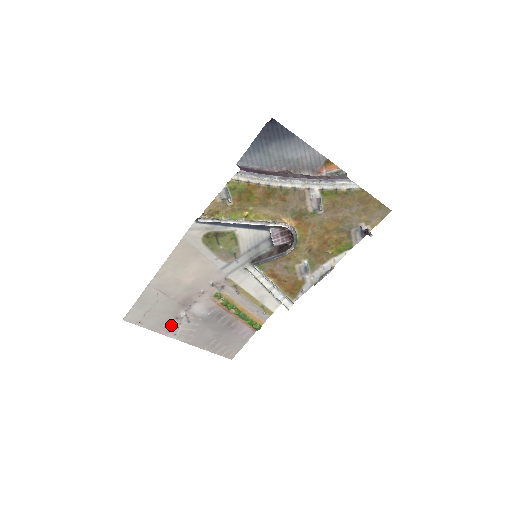
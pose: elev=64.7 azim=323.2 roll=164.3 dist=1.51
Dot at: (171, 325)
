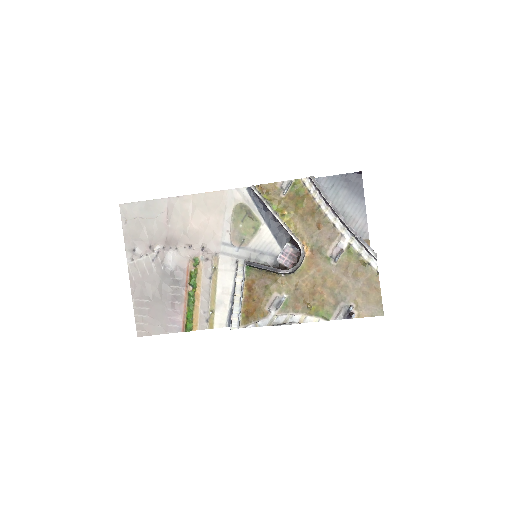
Dot at: (140, 248)
